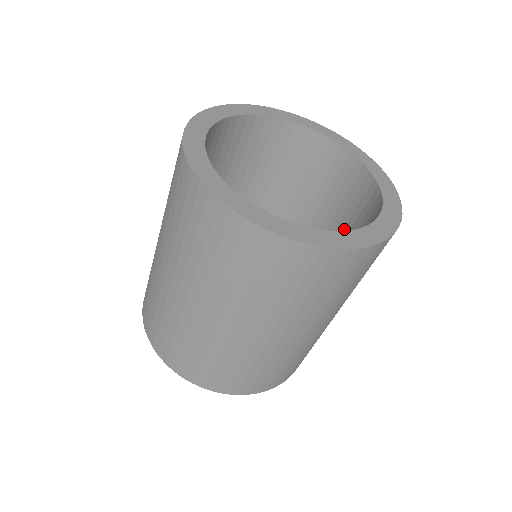
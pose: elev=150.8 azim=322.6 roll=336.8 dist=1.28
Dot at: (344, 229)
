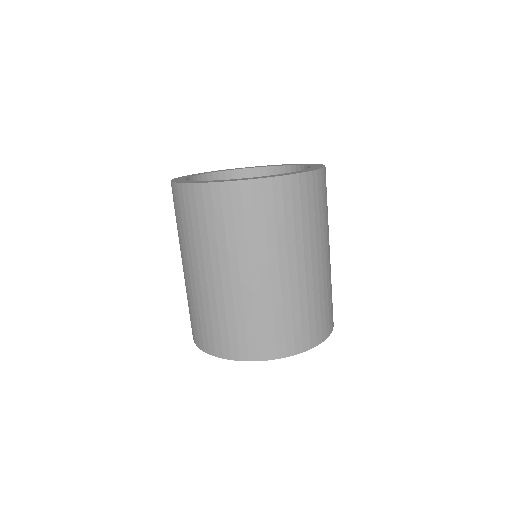
Dot at: occluded
